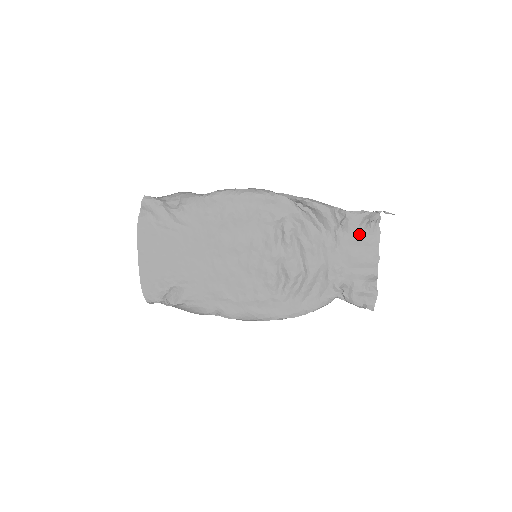
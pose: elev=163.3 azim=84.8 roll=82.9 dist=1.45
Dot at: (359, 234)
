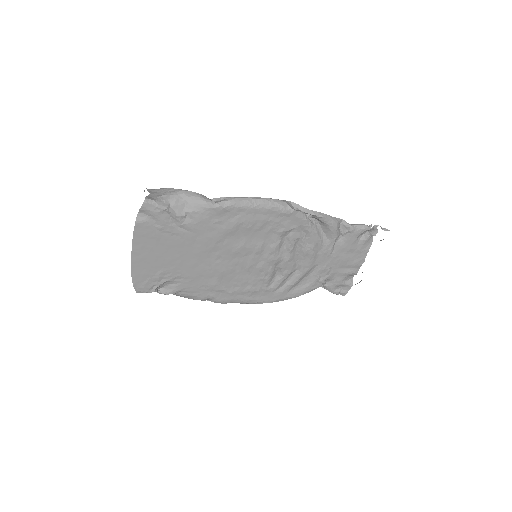
Dot at: (355, 244)
